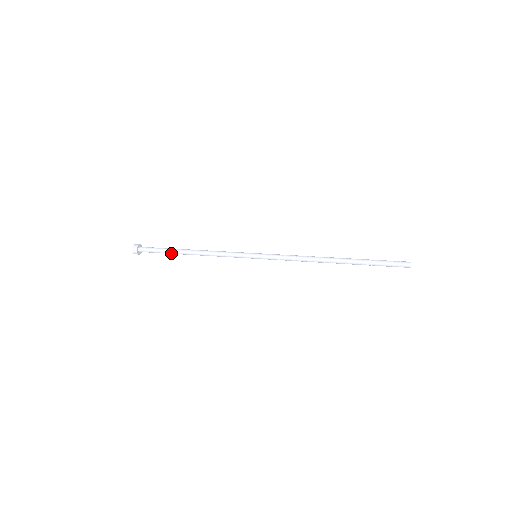
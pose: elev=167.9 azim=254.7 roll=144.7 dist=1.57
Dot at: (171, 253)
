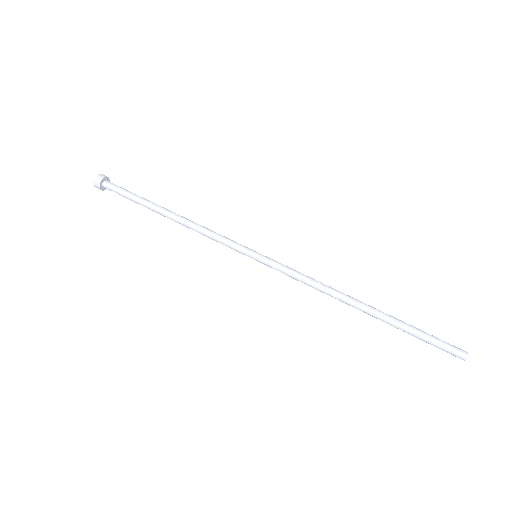
Dot at: (145, 206)
